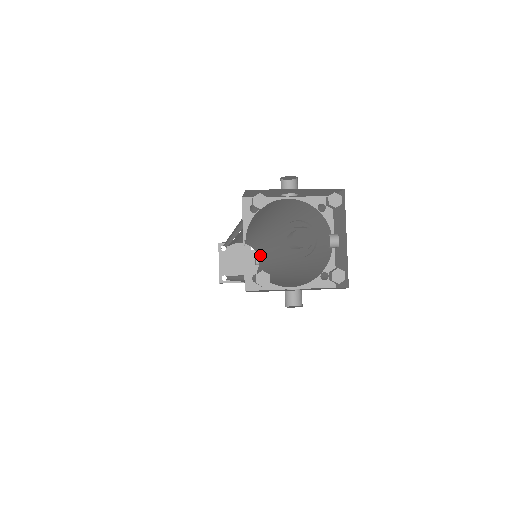
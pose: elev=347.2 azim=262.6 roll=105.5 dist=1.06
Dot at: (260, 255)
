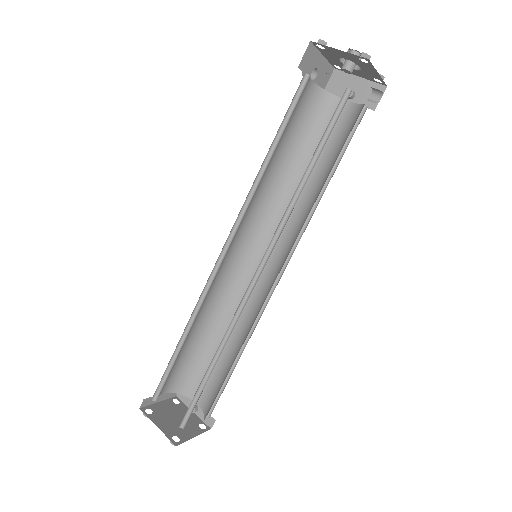
Dot at: (200, 380)
